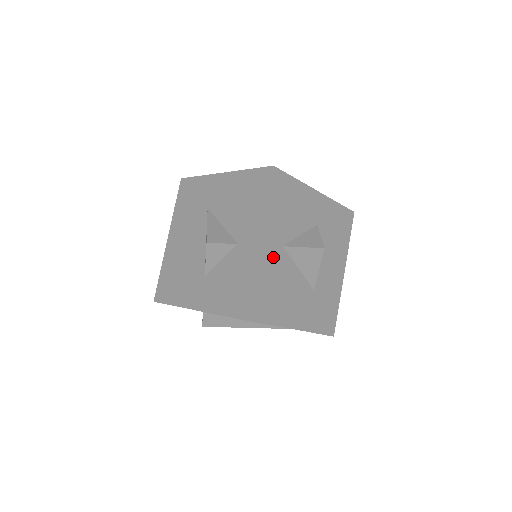
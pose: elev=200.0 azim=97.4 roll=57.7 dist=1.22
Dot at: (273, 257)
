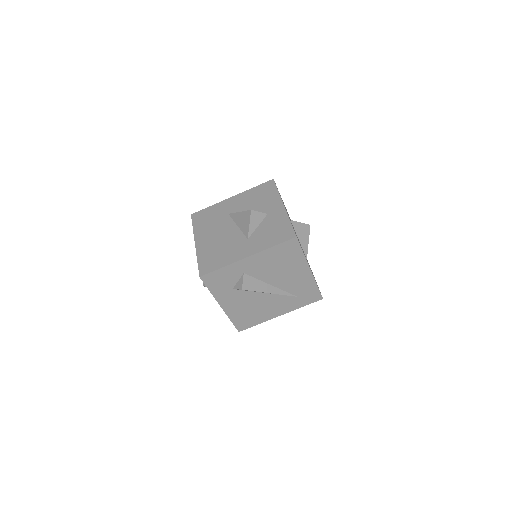
Dot at: (290, 220)
